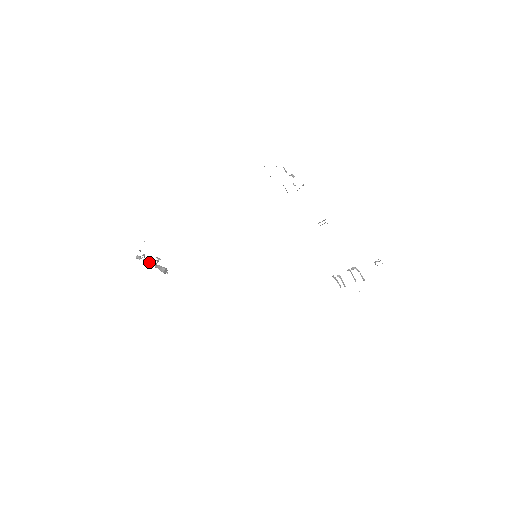
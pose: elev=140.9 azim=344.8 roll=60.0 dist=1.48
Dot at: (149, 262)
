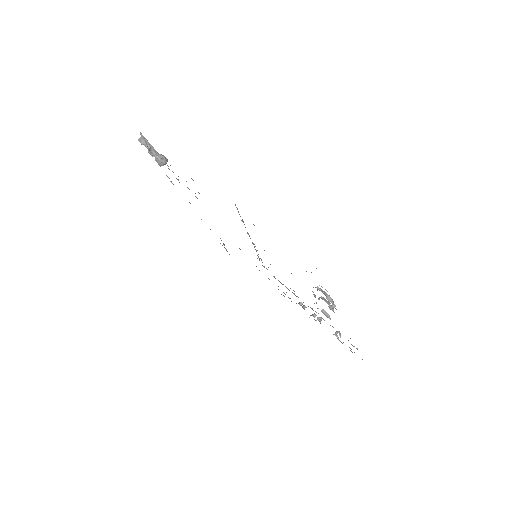
Dot at: (151, 152)
